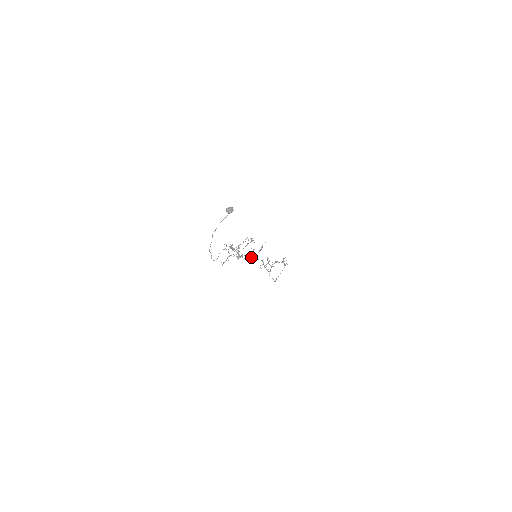
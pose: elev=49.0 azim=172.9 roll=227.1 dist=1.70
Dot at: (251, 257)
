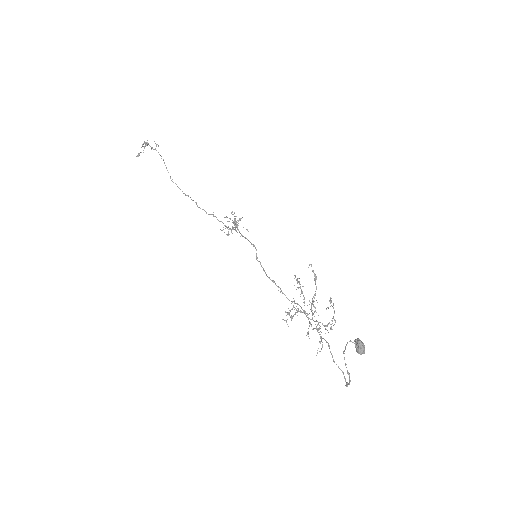
Dot at: occluded
